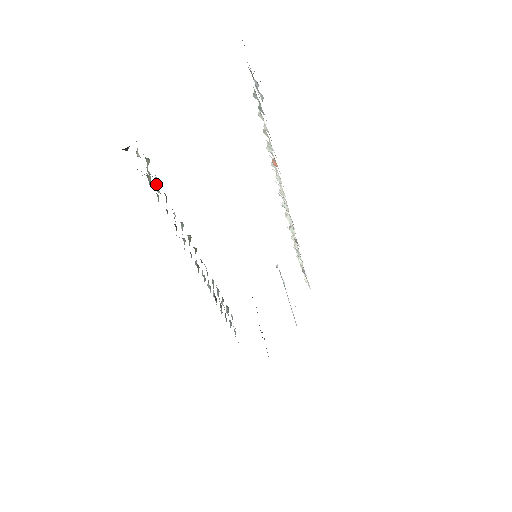
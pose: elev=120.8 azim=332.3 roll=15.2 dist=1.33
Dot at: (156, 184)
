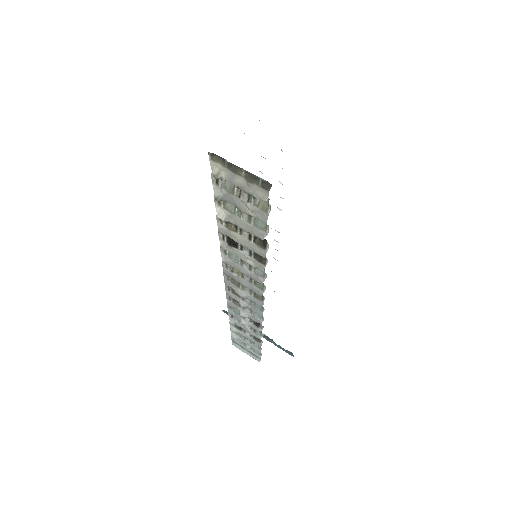
Dot at: (218, 212)
